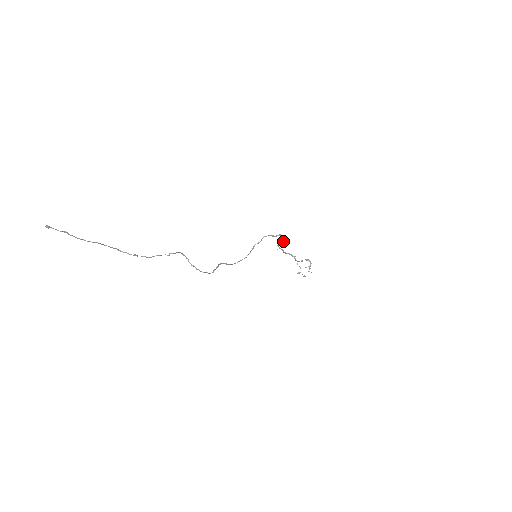
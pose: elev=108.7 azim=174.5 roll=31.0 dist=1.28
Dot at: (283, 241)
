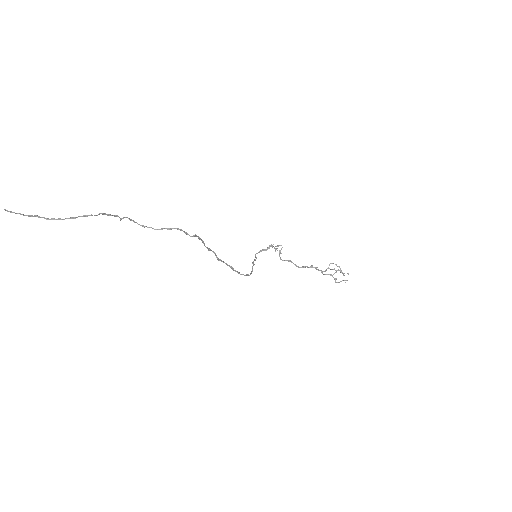
Dot at: (277, 246)
